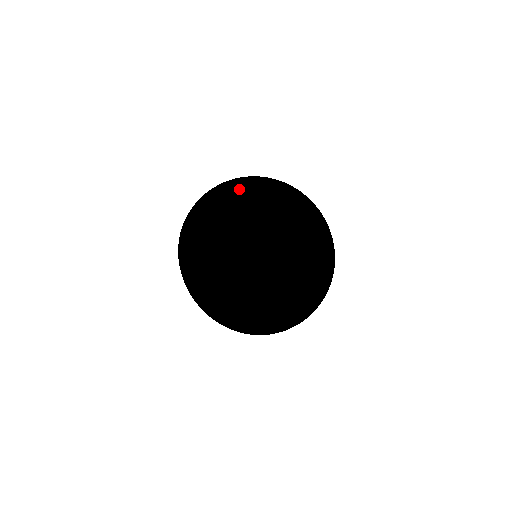
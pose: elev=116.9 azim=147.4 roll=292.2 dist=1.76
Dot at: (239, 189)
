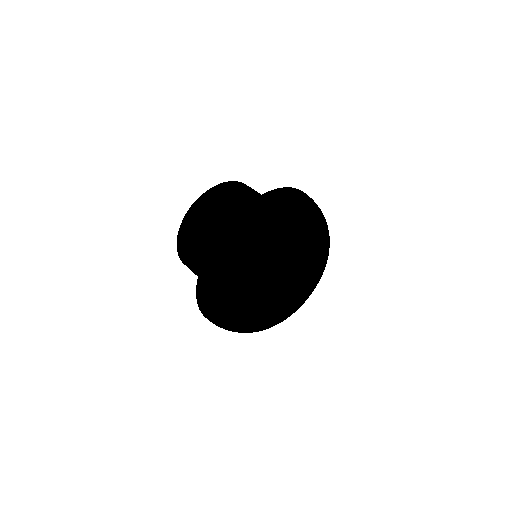
Dot at: (266, 258)
